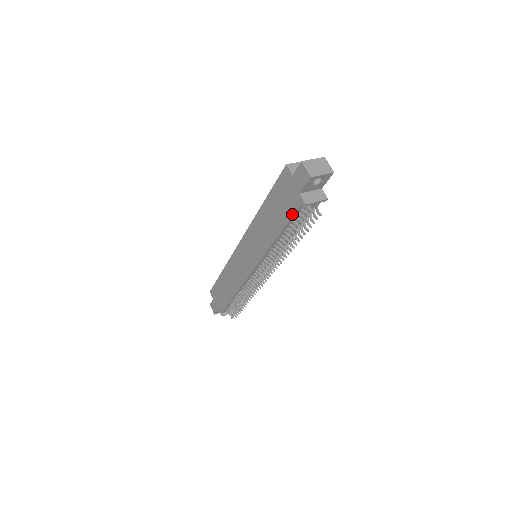
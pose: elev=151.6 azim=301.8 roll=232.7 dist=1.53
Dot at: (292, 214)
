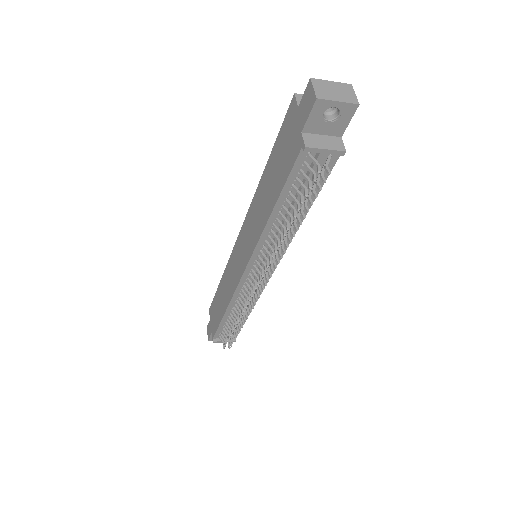
Dot at: (290, 169)
